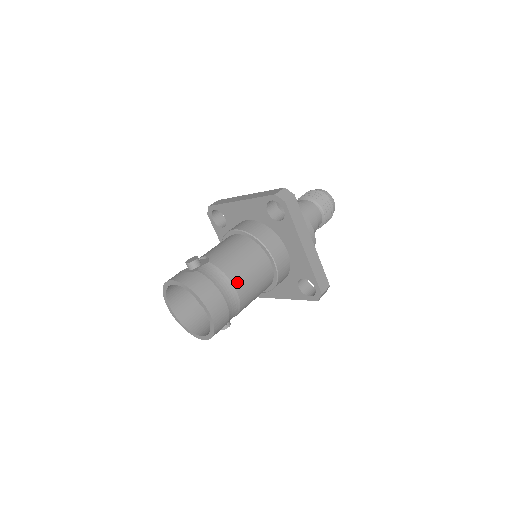
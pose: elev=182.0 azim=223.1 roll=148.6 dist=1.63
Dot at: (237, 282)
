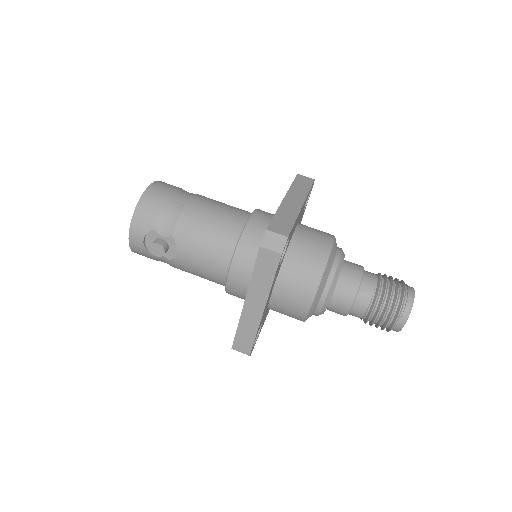
Dot at: (199, 197)
